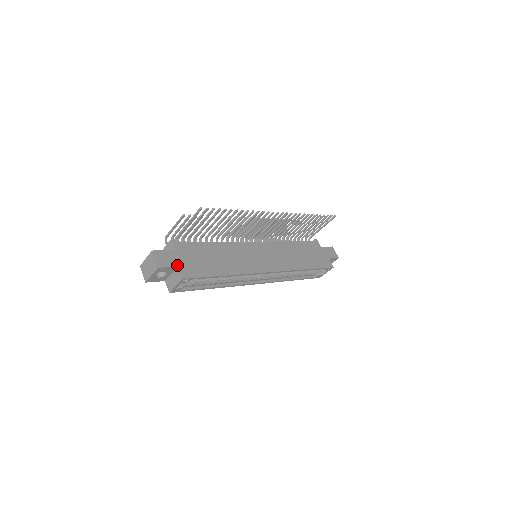
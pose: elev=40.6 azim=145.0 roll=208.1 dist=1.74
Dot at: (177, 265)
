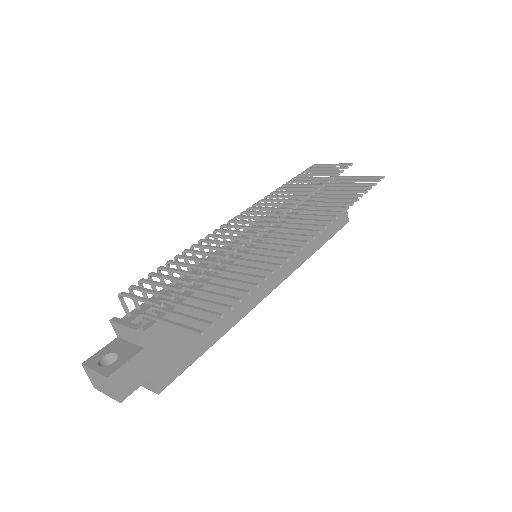
Dot at: (149, 376)
